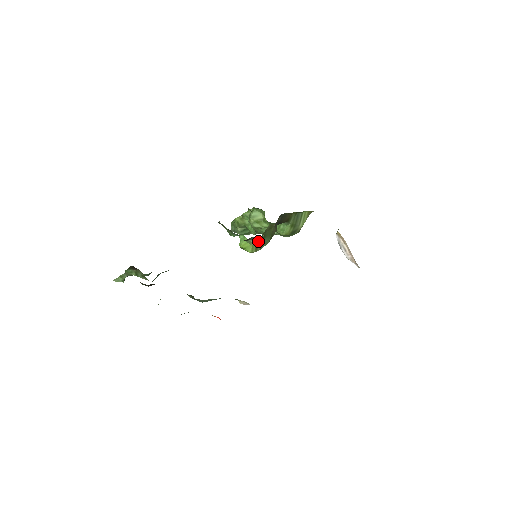
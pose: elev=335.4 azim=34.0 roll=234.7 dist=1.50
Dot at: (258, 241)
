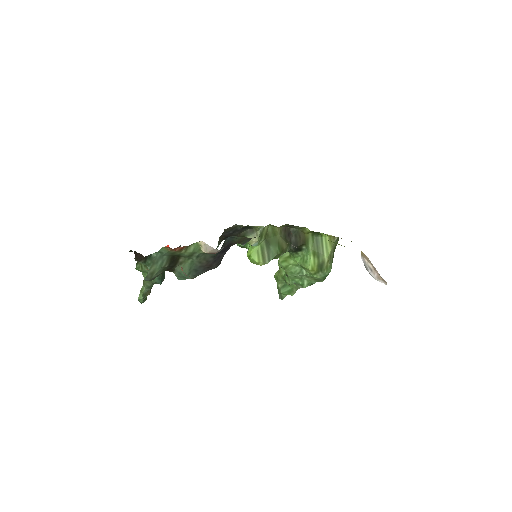
Dot at: occluded
